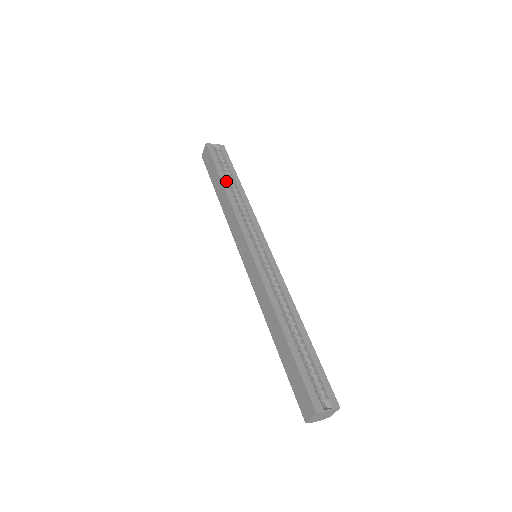
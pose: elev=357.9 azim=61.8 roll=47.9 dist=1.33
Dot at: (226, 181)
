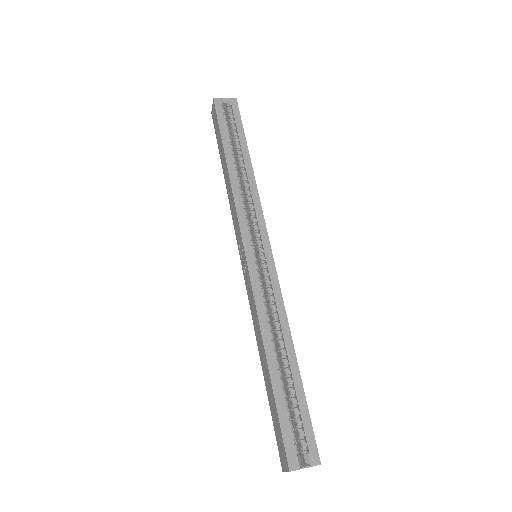
Dot at: (231, 154)
